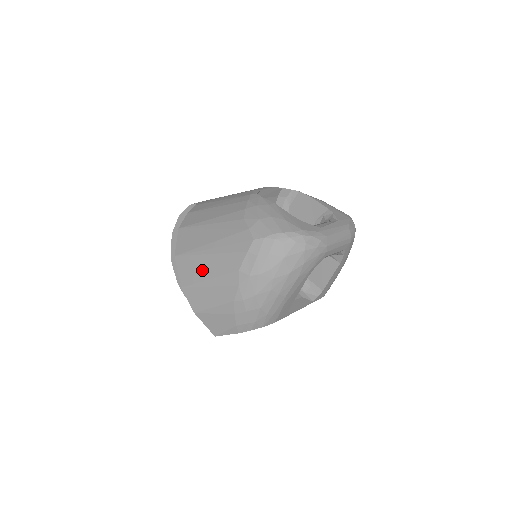
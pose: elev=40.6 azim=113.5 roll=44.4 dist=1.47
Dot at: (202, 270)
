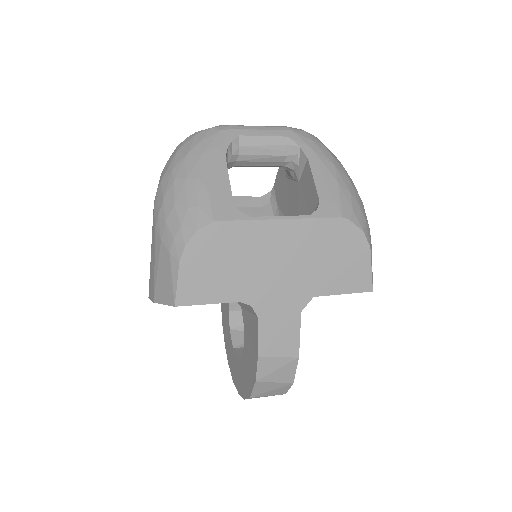
Dot at: occluded
